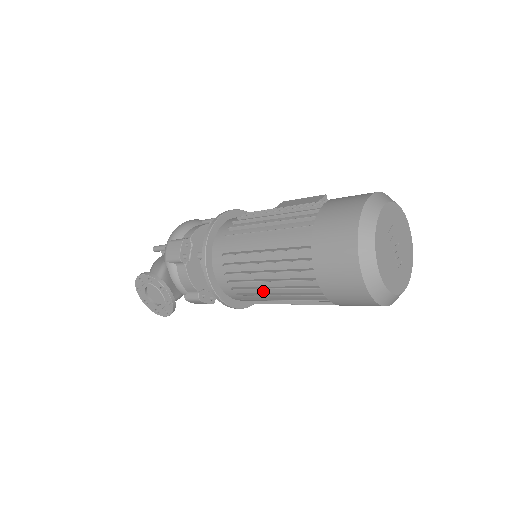
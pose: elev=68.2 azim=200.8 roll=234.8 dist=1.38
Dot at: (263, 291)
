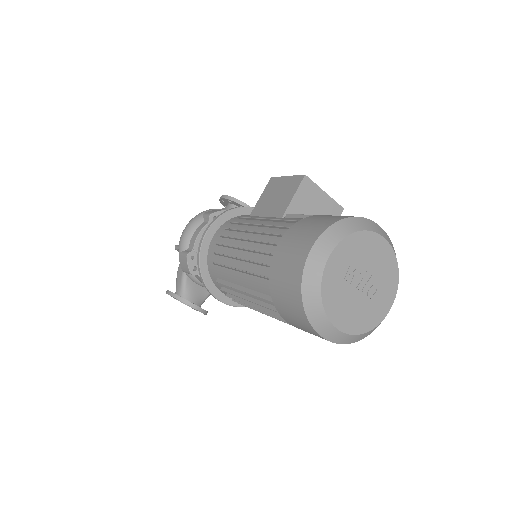
Dot at: occluded
